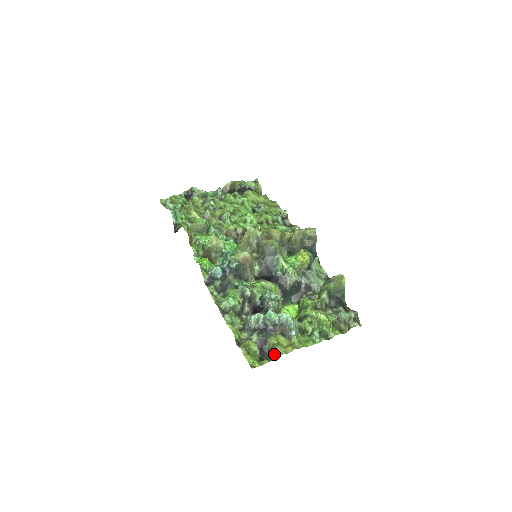
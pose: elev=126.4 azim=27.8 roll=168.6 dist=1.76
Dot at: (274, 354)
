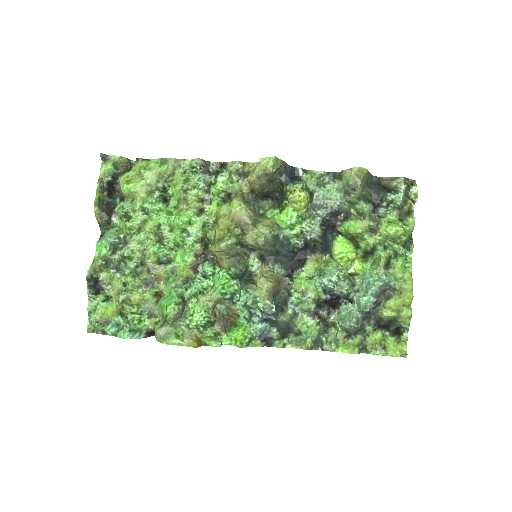
Dot at: (405, 323)
